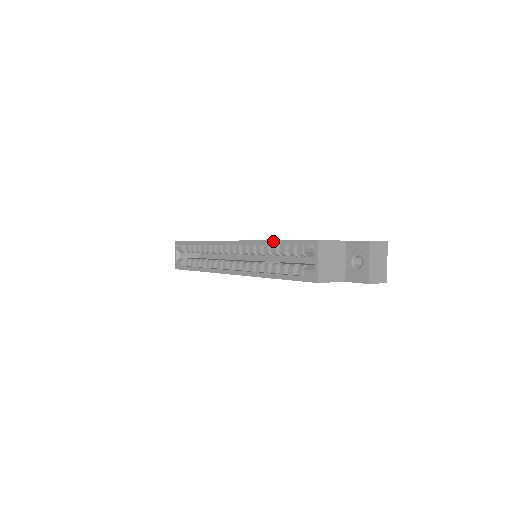
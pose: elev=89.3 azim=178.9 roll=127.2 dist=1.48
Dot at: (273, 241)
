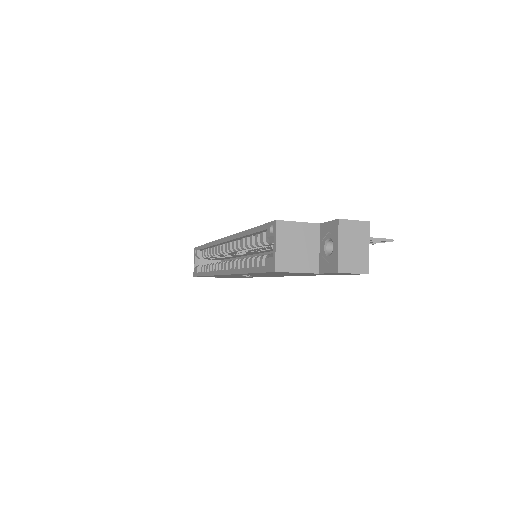
Dot at: (248, 230)
